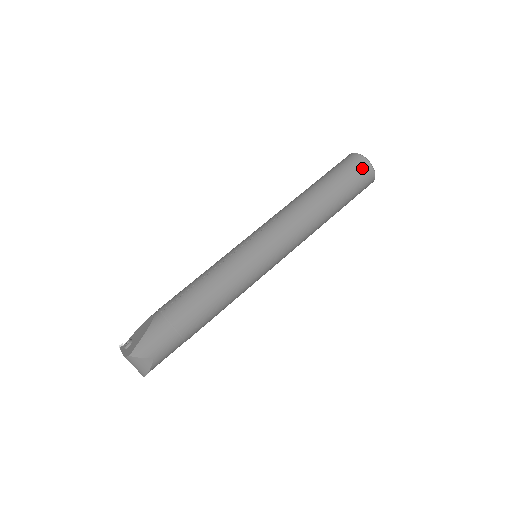
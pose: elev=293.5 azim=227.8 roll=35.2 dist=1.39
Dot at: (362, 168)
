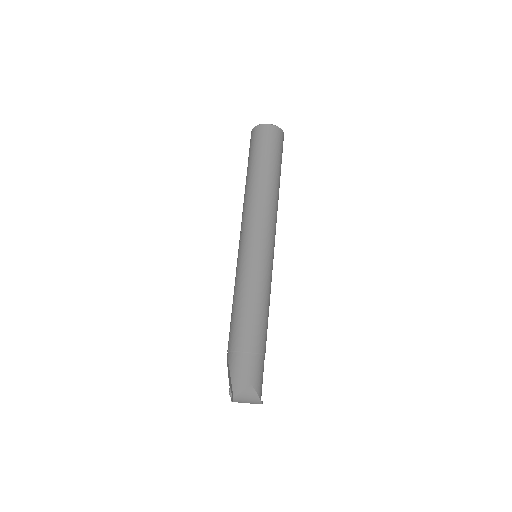
Dot at: (264, 133)
